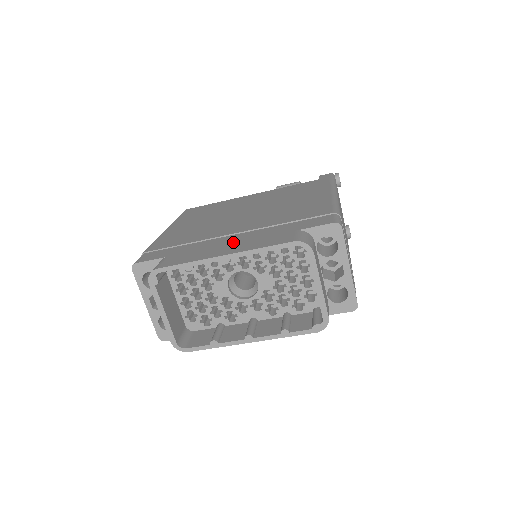
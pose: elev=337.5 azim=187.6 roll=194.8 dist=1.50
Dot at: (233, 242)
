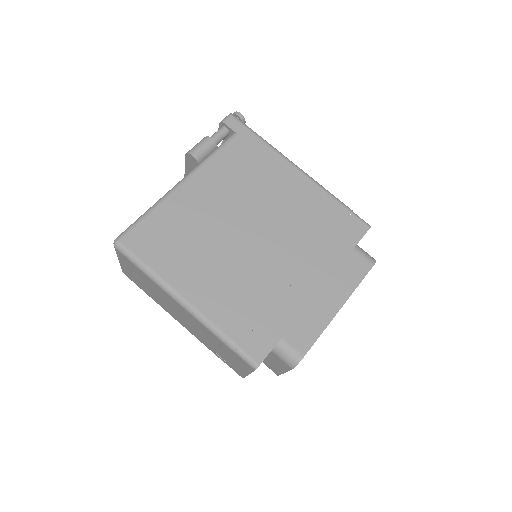
Dot at: (320, 287)
